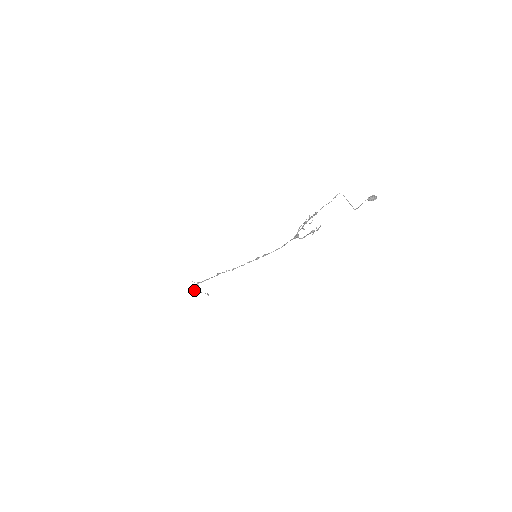
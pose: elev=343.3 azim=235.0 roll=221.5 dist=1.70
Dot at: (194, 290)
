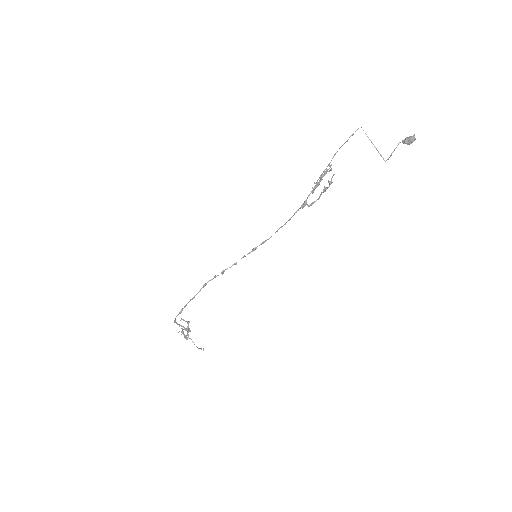
Dot at: (182, 332)
